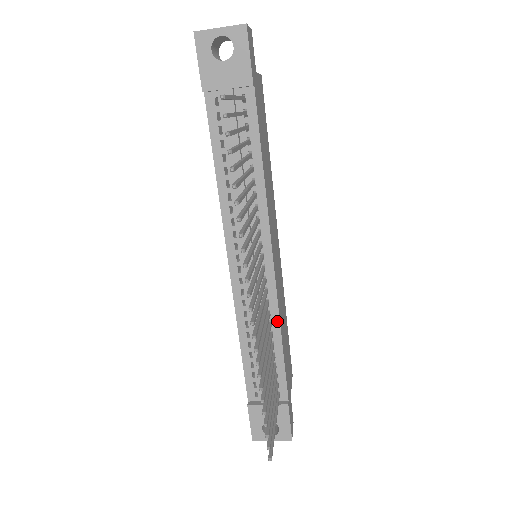
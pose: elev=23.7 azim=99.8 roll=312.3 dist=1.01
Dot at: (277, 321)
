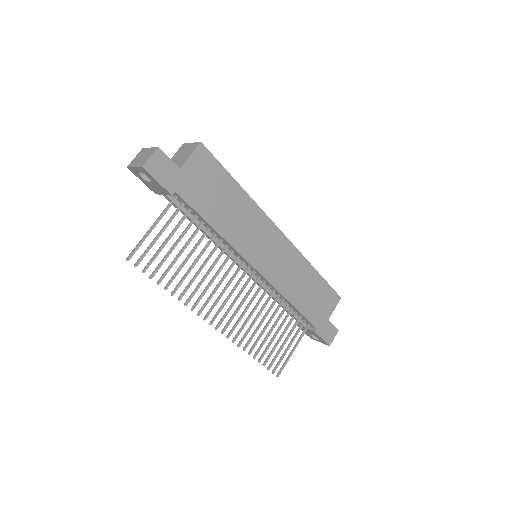
Dot at: (281, 295)
